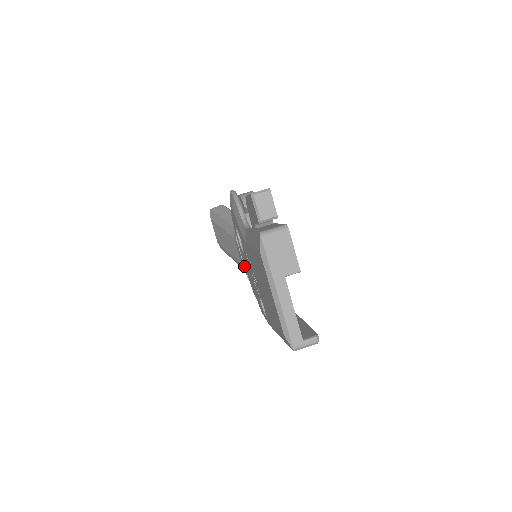
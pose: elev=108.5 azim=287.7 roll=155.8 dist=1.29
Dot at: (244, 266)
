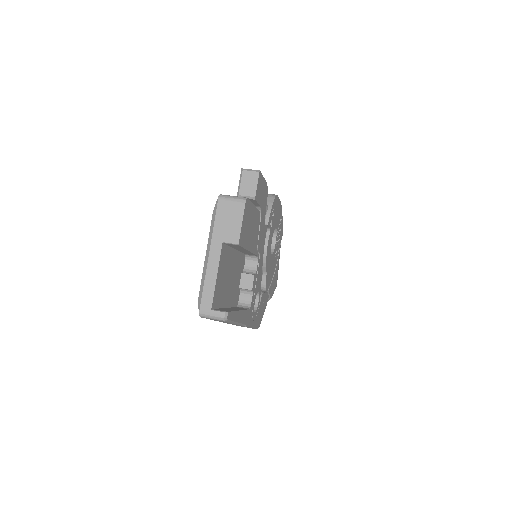
Dot at: occluded
